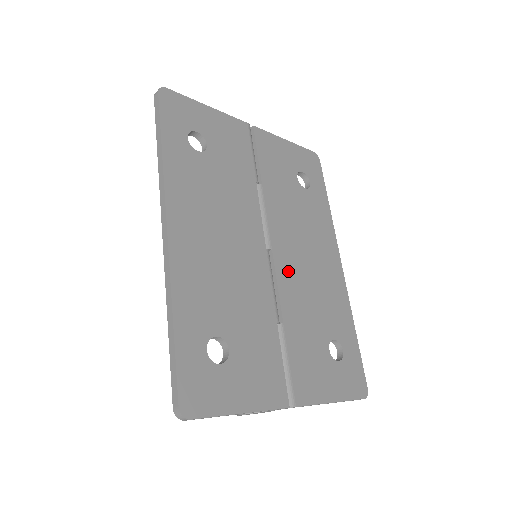
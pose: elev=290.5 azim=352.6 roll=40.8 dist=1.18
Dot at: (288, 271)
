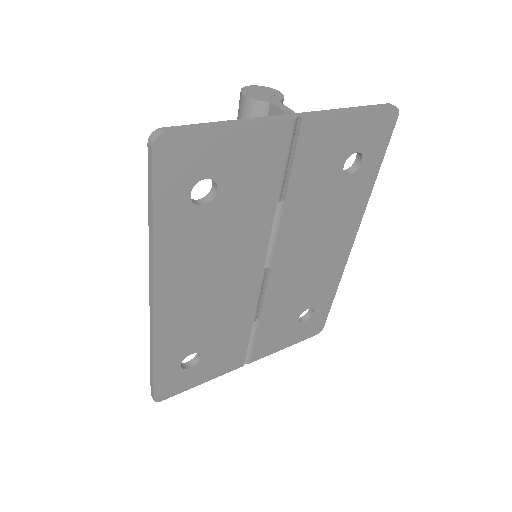
Dot at: (282, 278)
